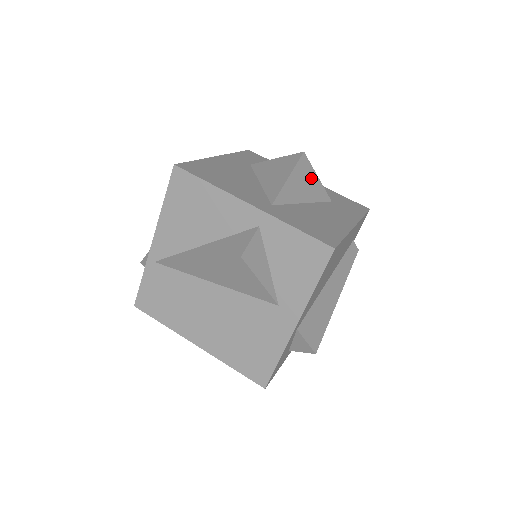
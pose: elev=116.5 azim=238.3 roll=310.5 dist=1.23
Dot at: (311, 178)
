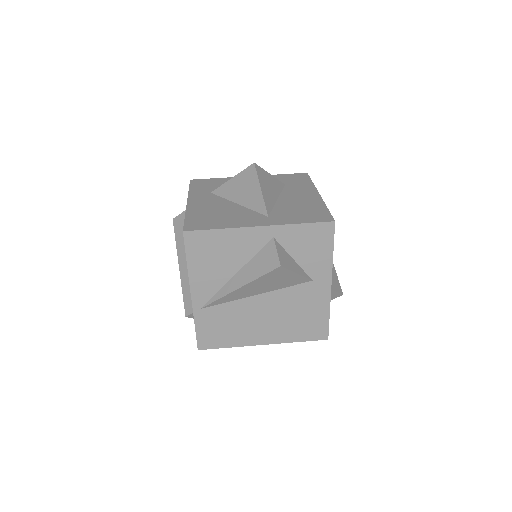
Dot at: (268, 178)
